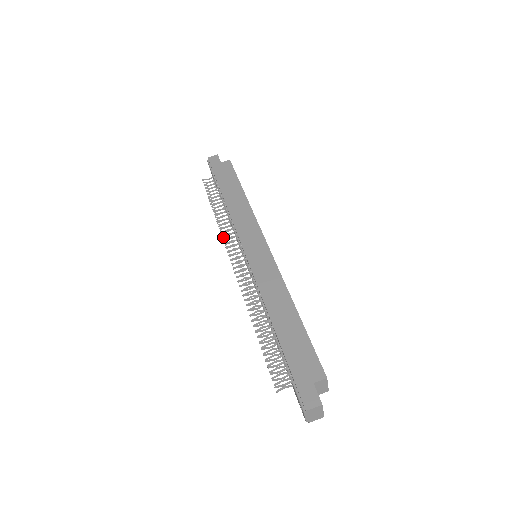
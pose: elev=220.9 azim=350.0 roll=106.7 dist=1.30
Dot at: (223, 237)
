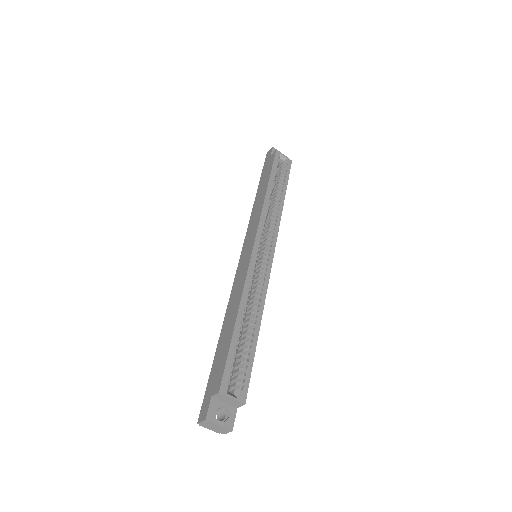
Dot at: occluded
